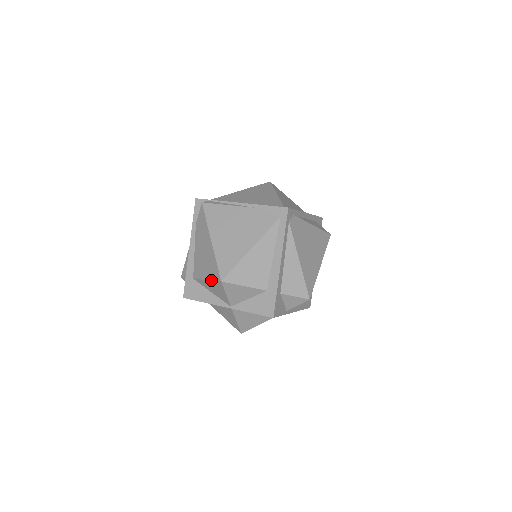
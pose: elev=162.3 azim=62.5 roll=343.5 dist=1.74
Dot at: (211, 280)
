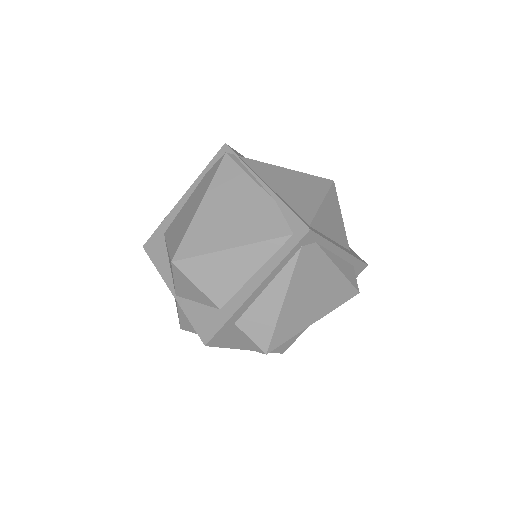
Dot at: (168, 251)
